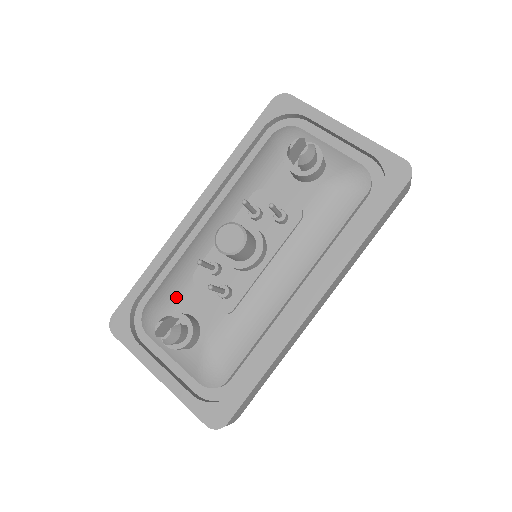
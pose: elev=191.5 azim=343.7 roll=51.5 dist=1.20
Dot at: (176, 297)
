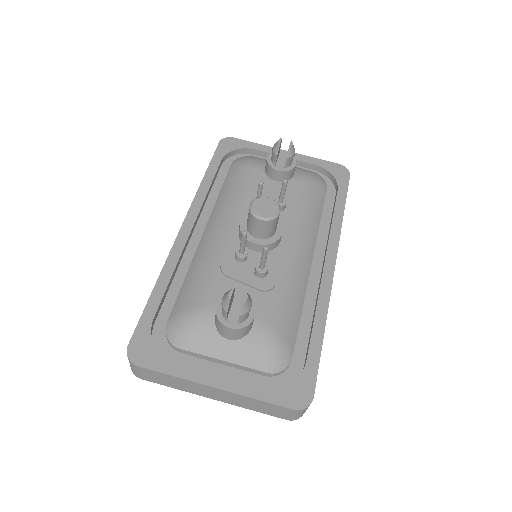
Dot at: (210, 293)
